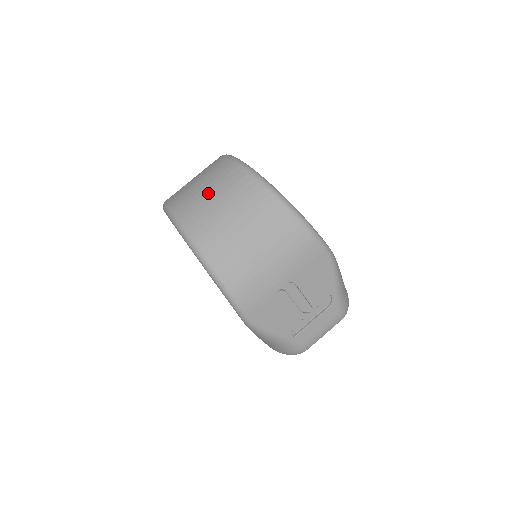
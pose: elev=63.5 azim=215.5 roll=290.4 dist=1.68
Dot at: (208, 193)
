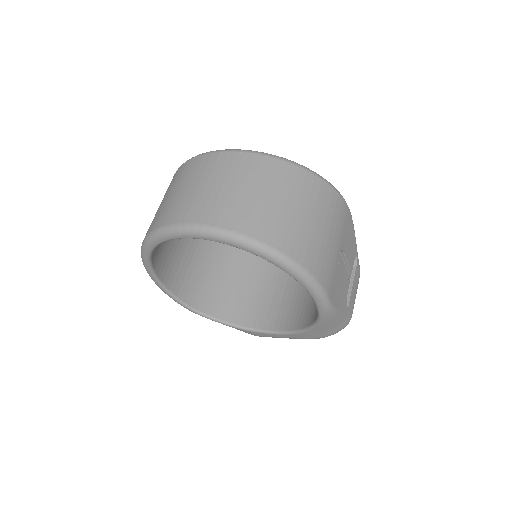
Dot at: (235, 190)
